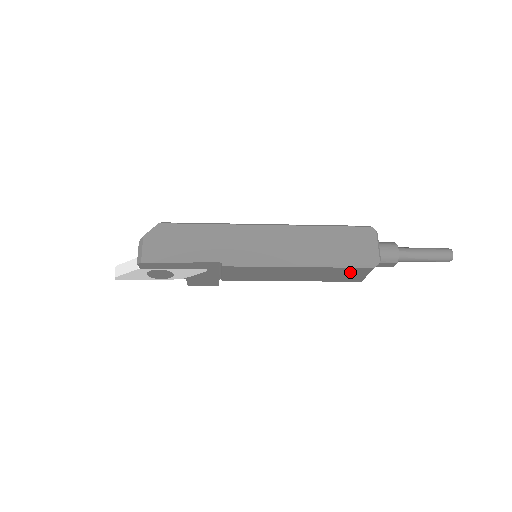
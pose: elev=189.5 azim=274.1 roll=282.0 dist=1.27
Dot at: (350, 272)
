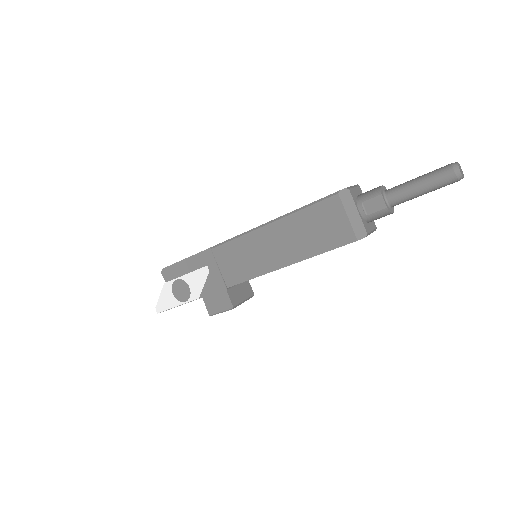
Dot at: (324, 217)
